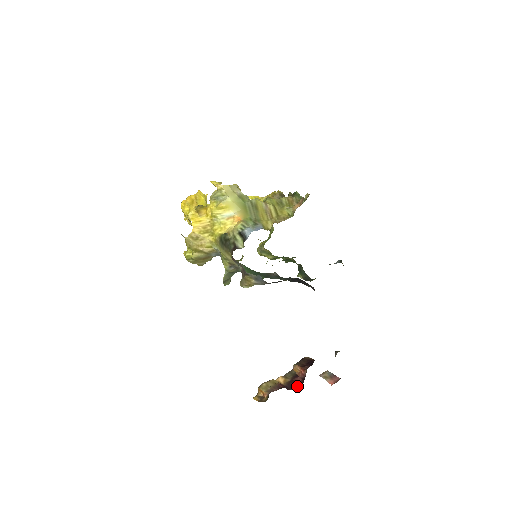
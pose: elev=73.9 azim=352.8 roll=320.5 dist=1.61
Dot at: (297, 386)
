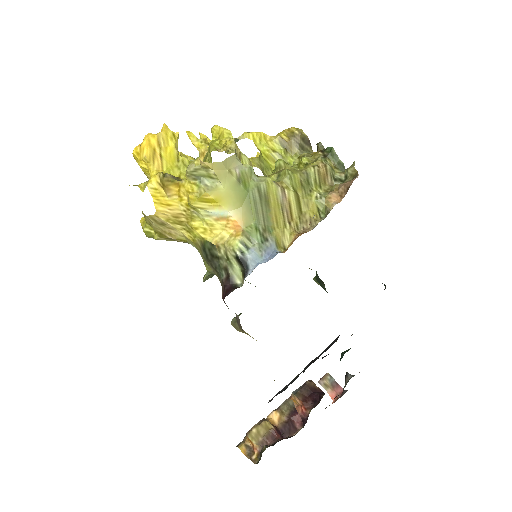
Dot at: (295, 430)
